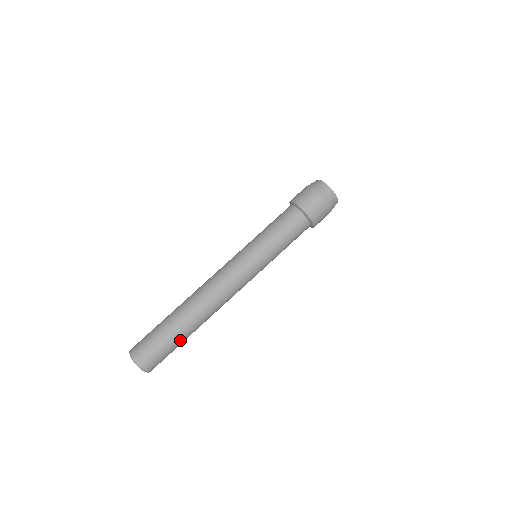
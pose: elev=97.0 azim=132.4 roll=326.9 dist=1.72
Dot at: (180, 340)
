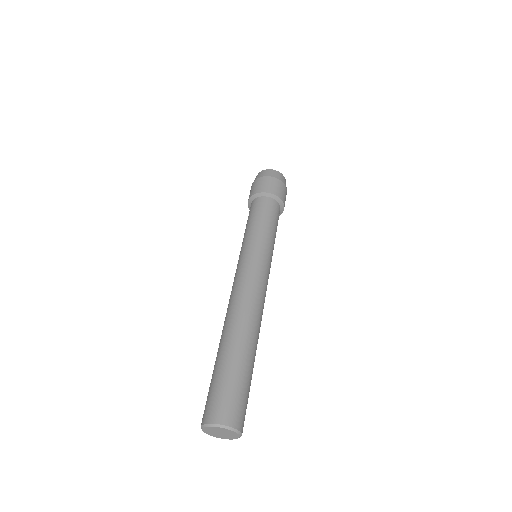
Dot at: (235, 364)
